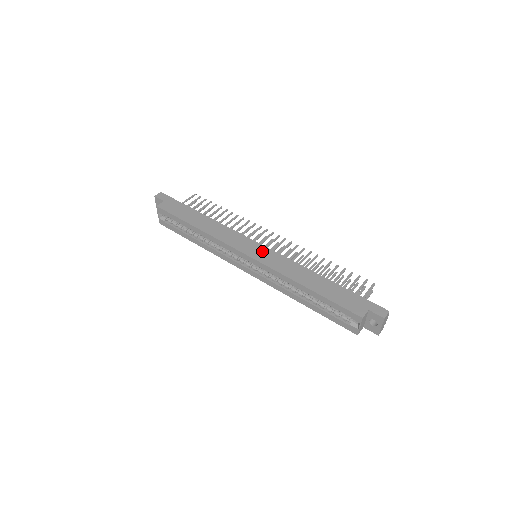
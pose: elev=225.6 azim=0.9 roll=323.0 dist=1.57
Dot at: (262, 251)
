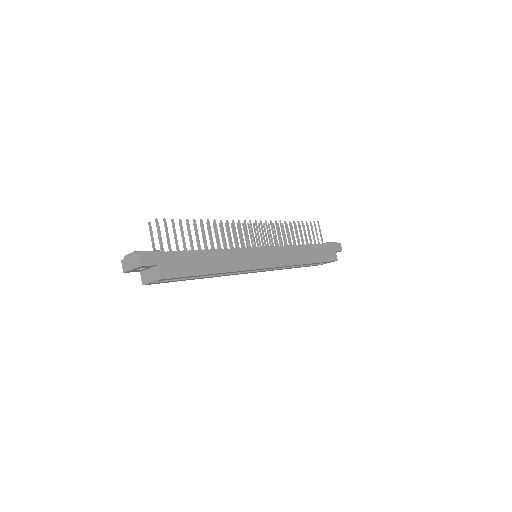
Dot at: (271, 254)
